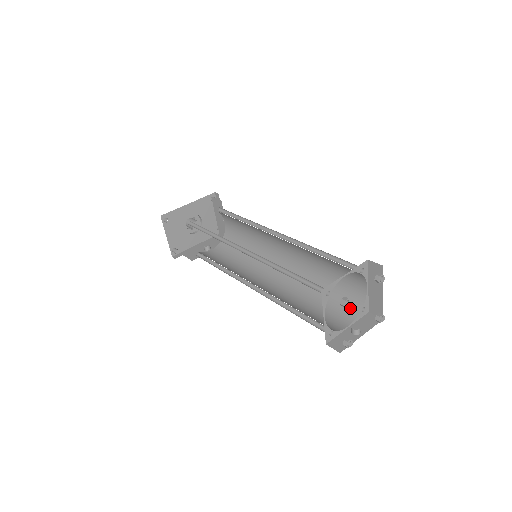
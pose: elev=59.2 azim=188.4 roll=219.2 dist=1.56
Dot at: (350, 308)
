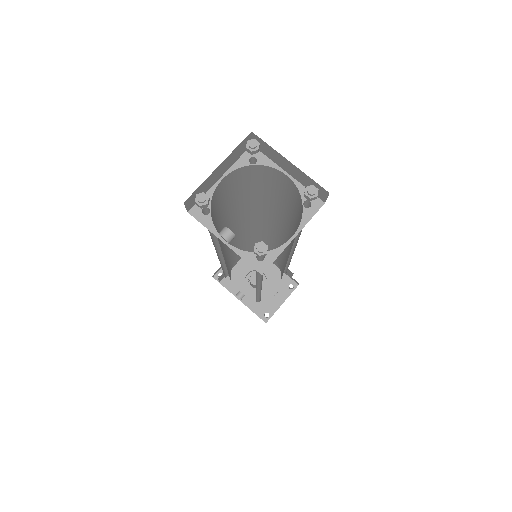
Dot at: occluded
